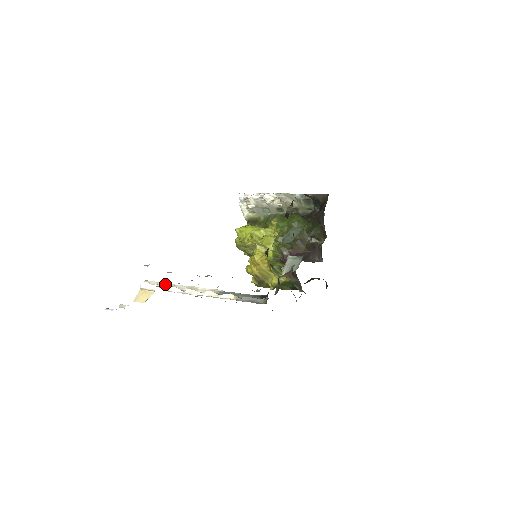
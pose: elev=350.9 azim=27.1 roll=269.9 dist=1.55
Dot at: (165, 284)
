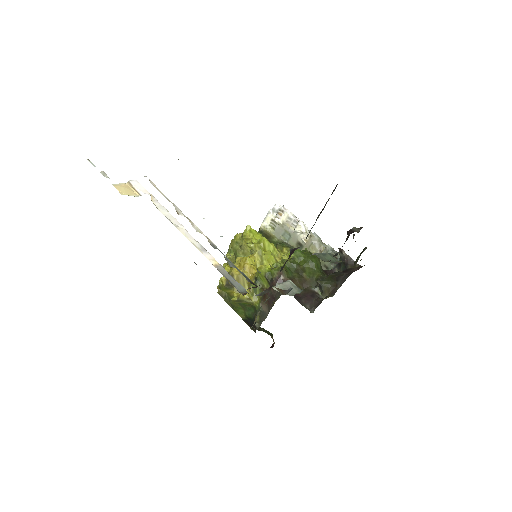
Dot at: (164, 195)
